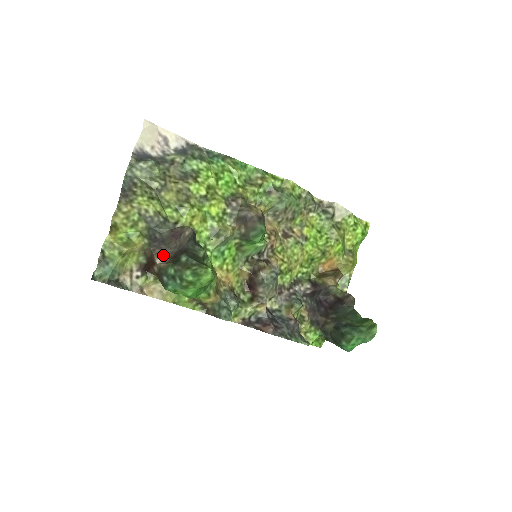
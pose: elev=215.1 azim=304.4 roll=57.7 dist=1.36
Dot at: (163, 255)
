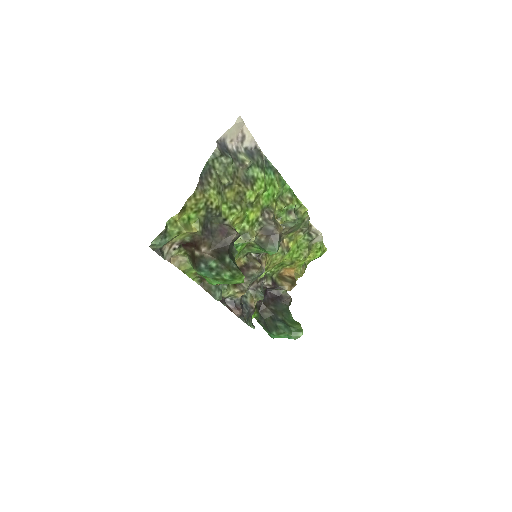
Dot at: (209, 246)
